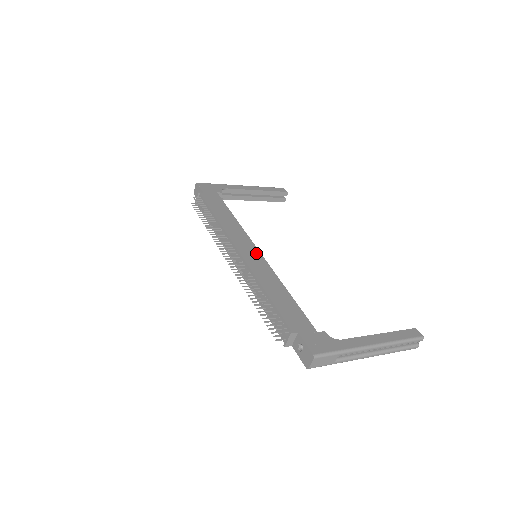
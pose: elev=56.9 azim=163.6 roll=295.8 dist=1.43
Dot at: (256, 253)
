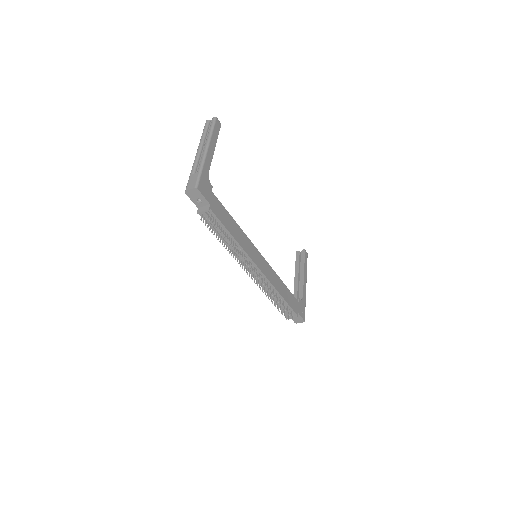
Dot at: (263, 261)
